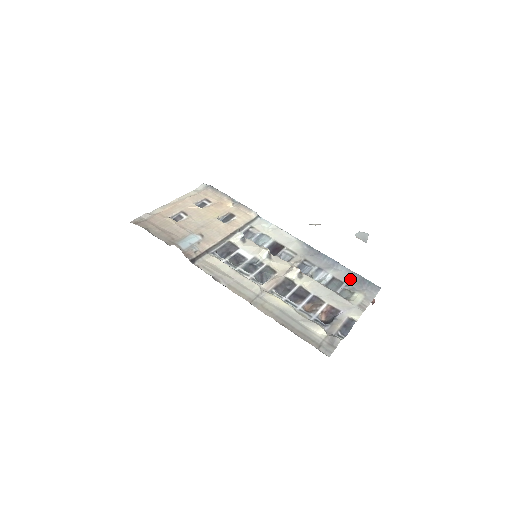
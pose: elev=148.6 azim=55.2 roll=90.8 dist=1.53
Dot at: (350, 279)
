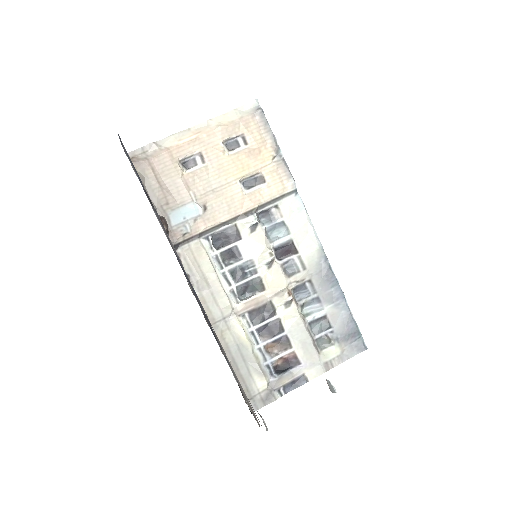
Dot at: (342, 325)
